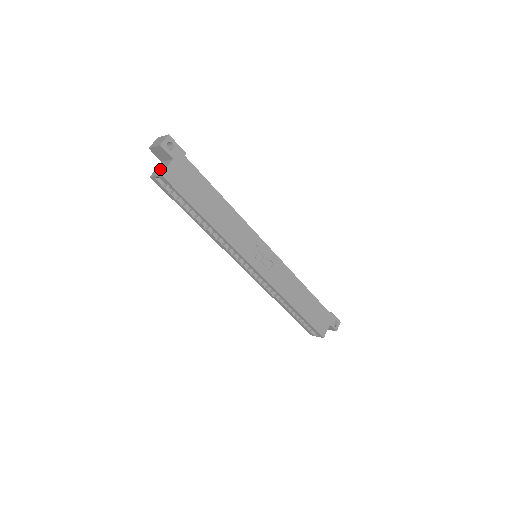
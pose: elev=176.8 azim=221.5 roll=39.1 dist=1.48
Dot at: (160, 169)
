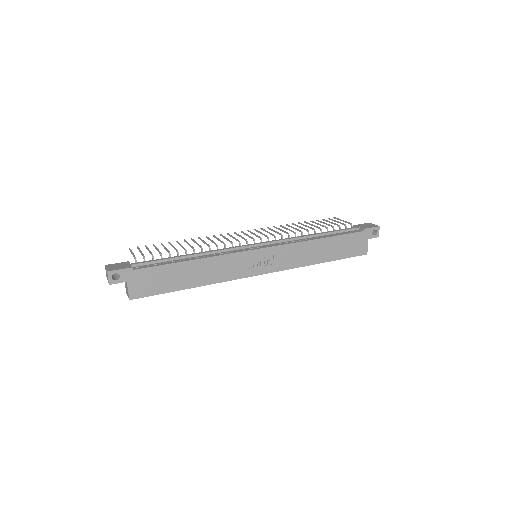
Dot at: (126, 289)
